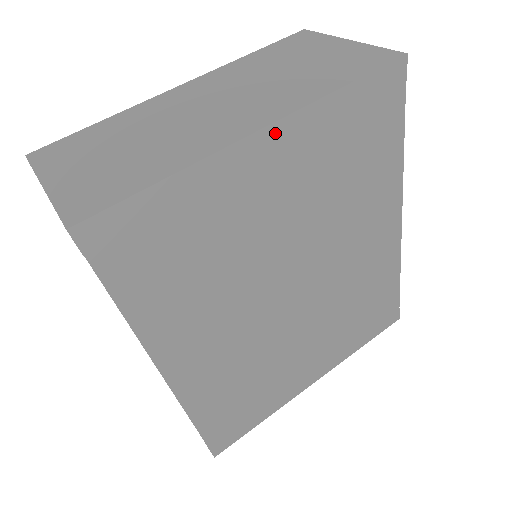
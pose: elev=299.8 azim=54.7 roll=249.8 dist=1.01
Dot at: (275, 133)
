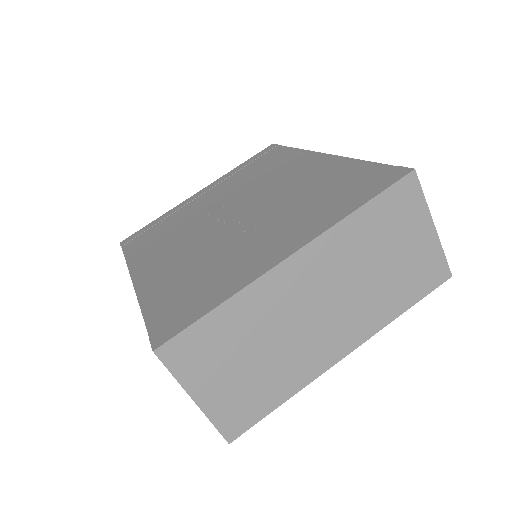
Dot at: occluded
